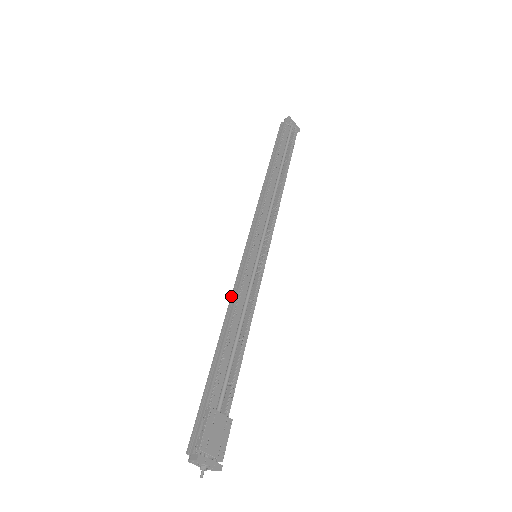
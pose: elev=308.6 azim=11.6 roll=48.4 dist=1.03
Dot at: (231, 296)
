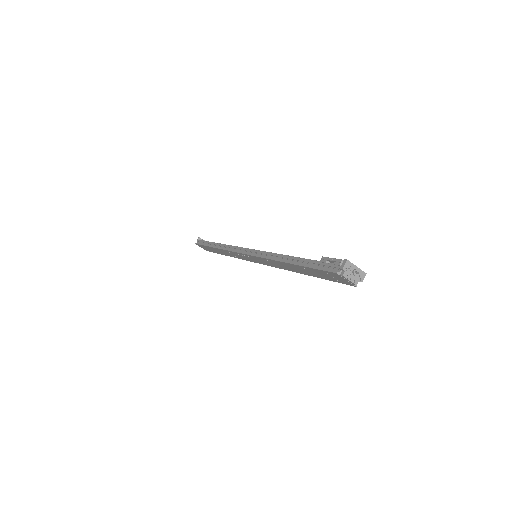
Dot at: (266, 258)
